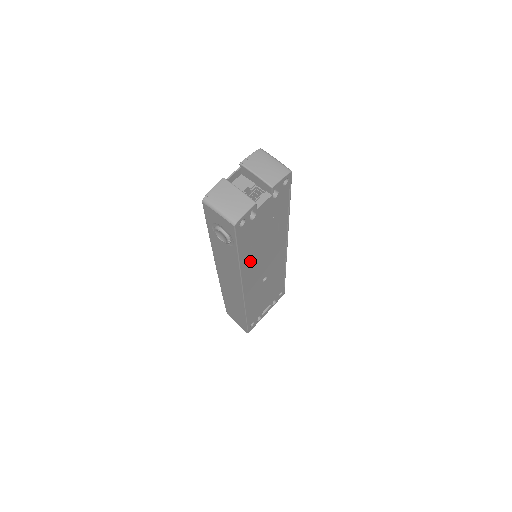
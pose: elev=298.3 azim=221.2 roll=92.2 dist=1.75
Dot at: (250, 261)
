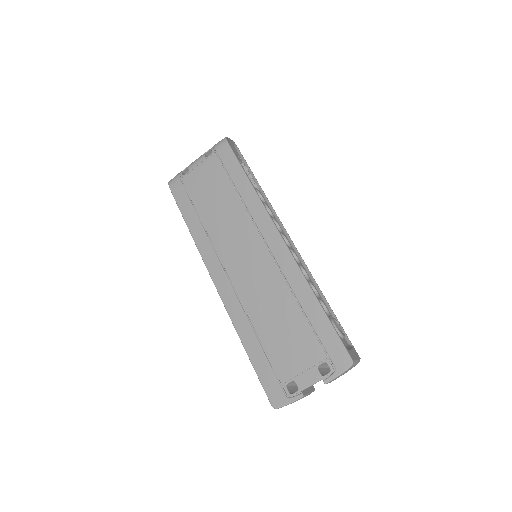
Dot at: occluded
